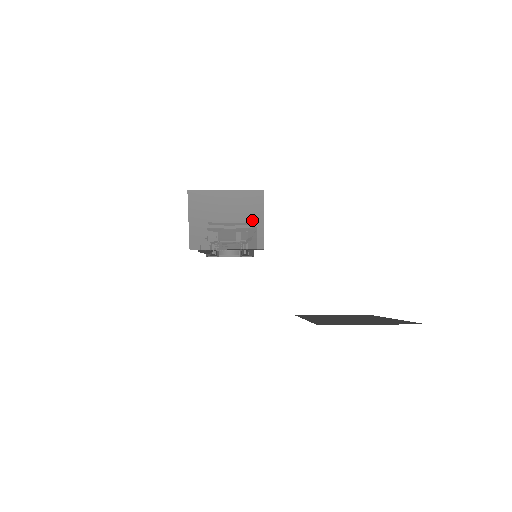
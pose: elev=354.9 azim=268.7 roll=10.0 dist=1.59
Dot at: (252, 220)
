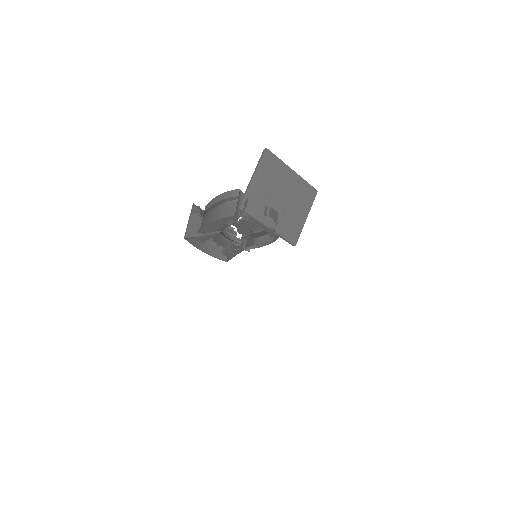
Dot at: (299, 212)
